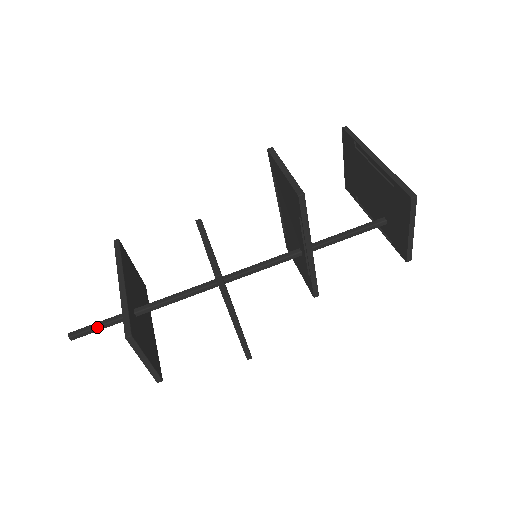
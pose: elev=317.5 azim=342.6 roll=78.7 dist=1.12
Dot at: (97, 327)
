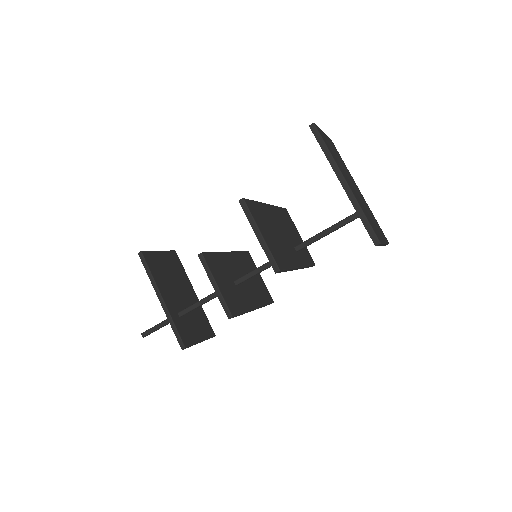
Dot at: (158, 329)
